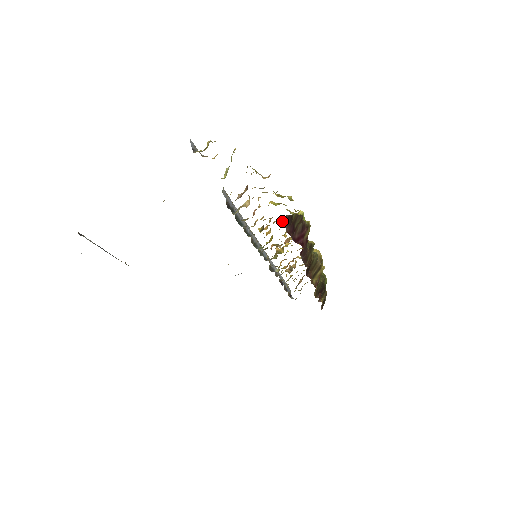
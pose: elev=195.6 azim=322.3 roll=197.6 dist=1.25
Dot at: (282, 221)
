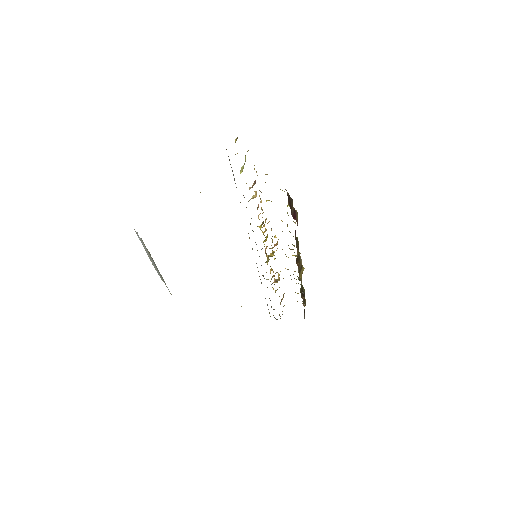
Dot at: occluded
